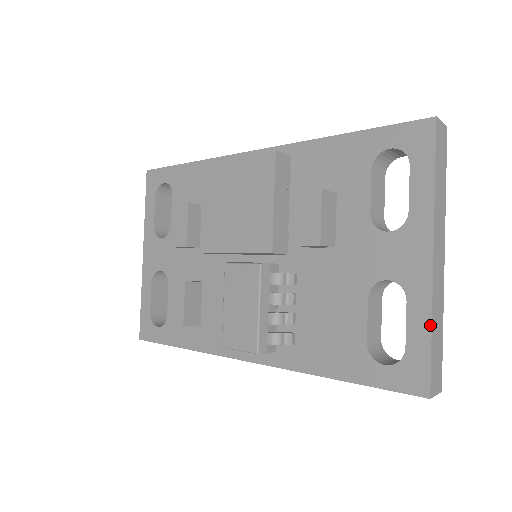
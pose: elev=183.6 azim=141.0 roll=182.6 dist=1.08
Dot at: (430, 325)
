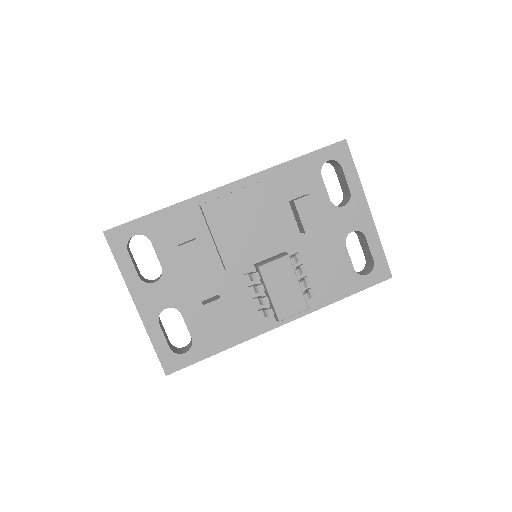
Dot at: (380, 243)
